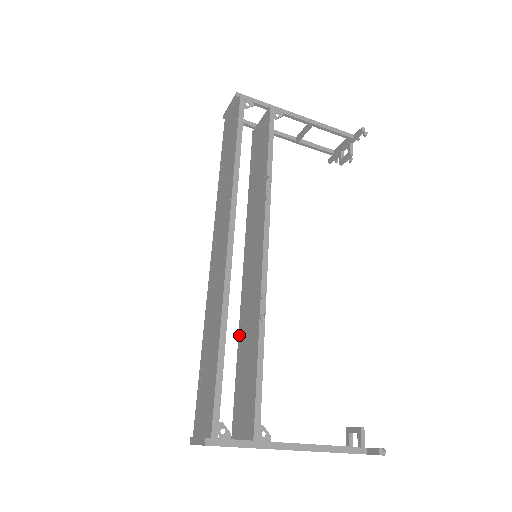
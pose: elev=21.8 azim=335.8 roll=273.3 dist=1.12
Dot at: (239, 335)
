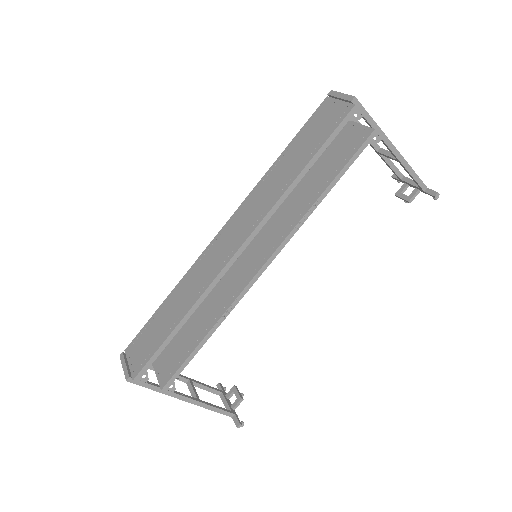
Dot at: occluded
